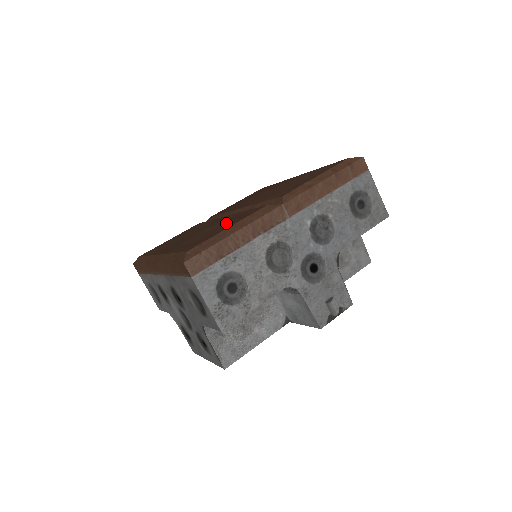
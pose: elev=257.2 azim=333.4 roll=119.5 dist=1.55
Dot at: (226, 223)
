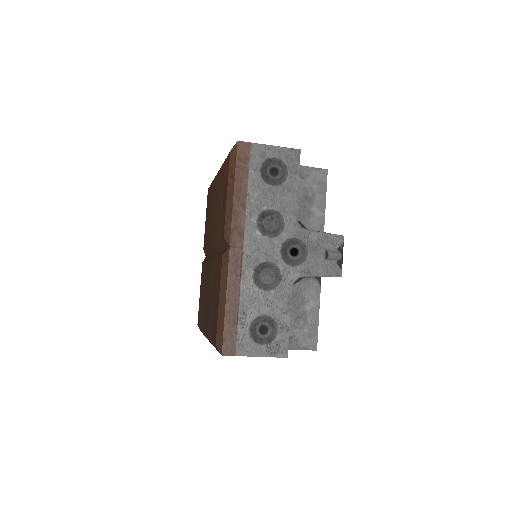
Dot at: (215, 286)
